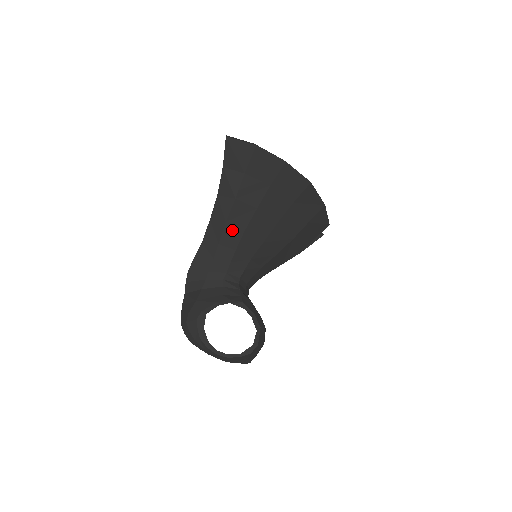
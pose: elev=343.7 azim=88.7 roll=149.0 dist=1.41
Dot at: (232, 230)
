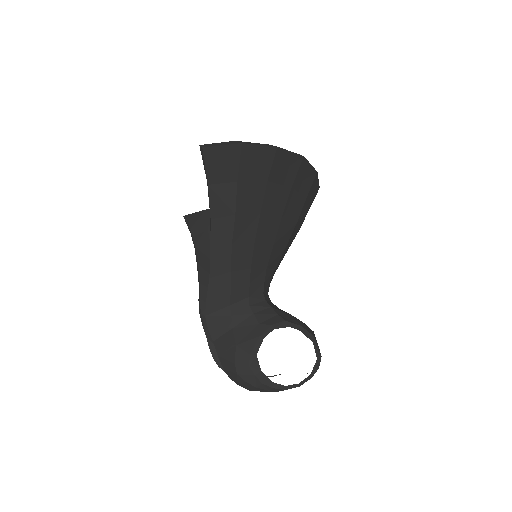
Dot at: (241, 250)
